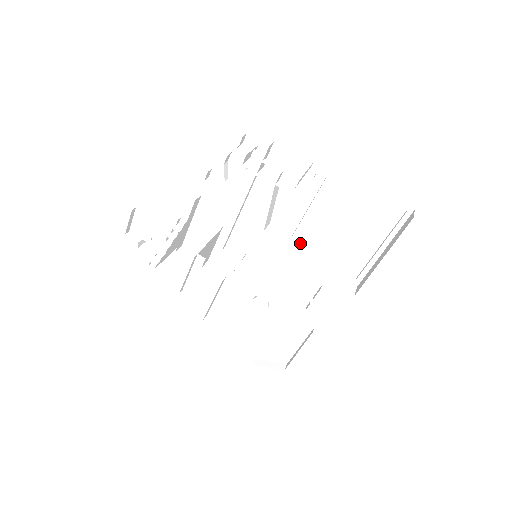
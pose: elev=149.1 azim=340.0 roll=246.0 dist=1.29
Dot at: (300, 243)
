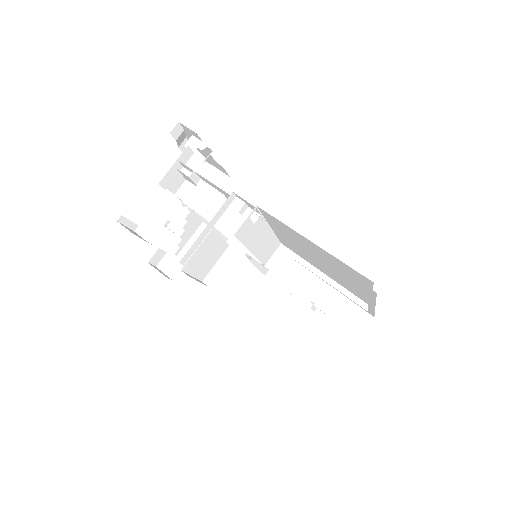
Dot at: (289, 256)
